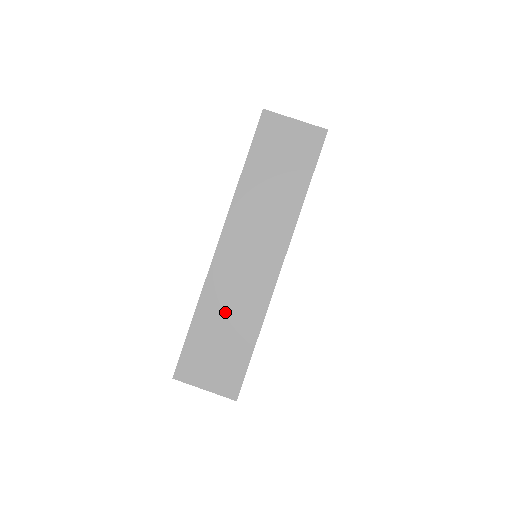
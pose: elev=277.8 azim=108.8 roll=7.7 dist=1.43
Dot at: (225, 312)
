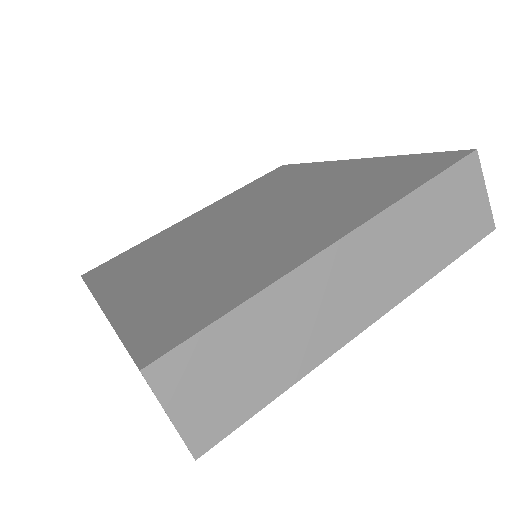
Dot at: (278, 331)
